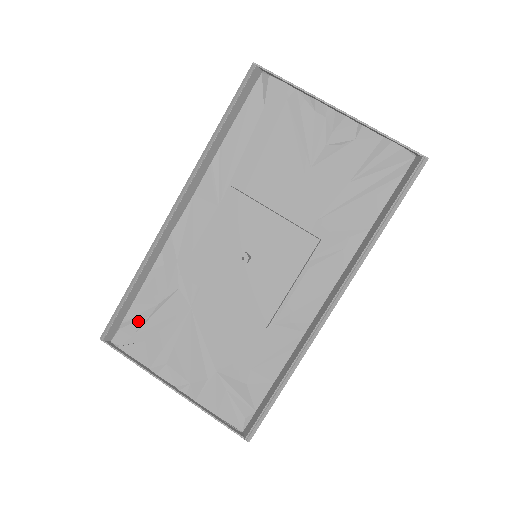
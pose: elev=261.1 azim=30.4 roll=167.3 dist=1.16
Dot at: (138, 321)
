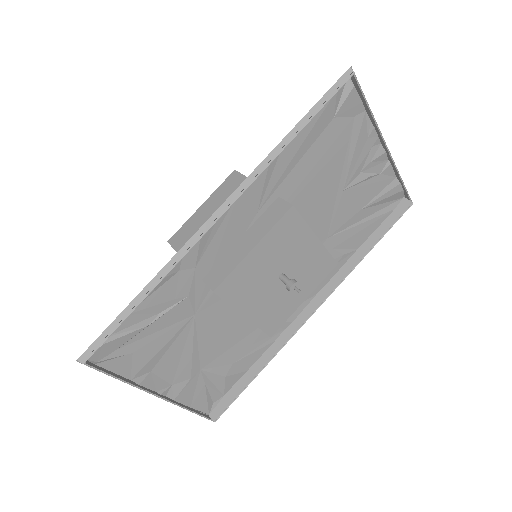
Dot at: (130, 333)
